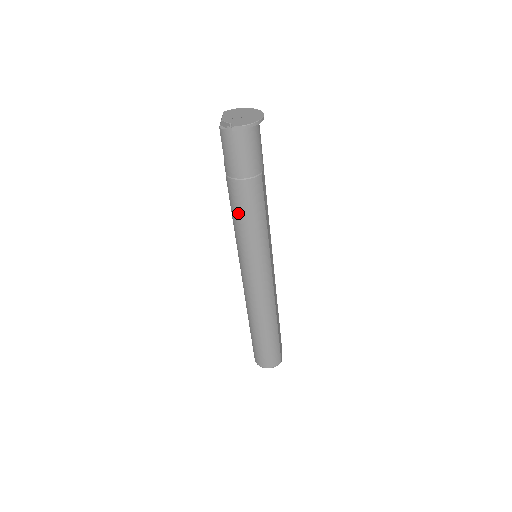
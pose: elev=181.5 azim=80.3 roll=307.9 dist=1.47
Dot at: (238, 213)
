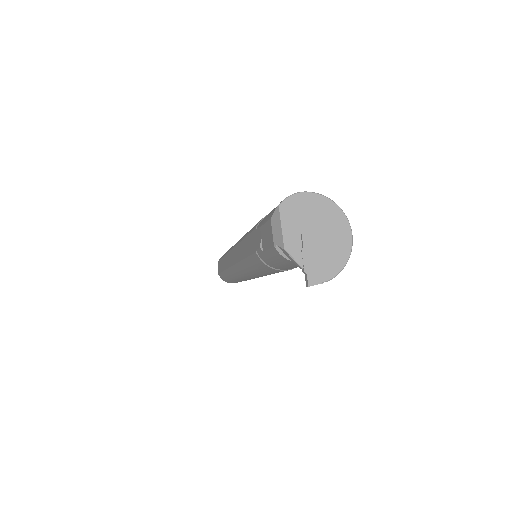
Dot at: (259, 271)
